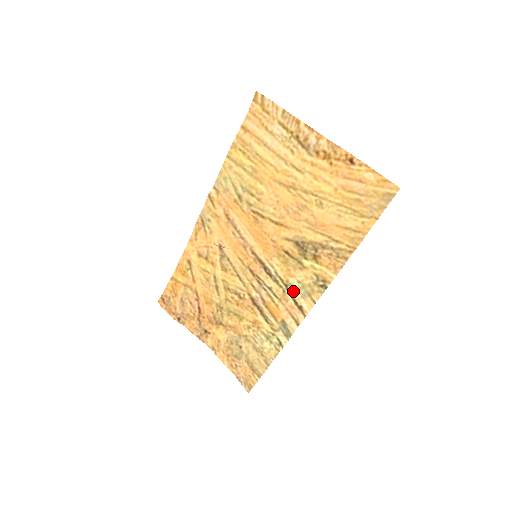
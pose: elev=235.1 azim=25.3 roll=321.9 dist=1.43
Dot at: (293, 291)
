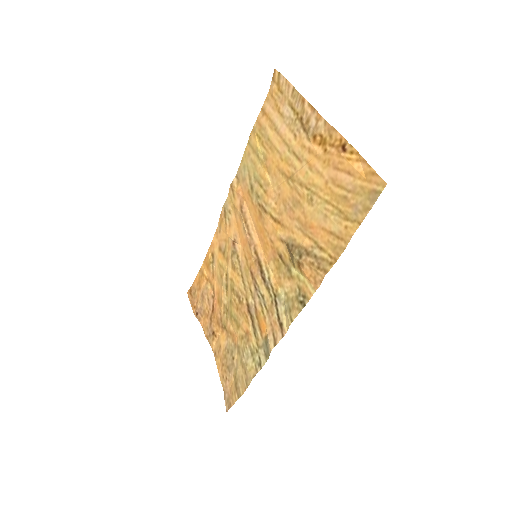
Dot at: (279, 303)
